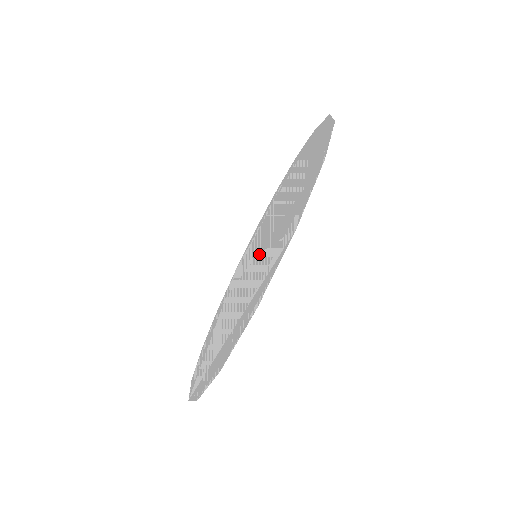
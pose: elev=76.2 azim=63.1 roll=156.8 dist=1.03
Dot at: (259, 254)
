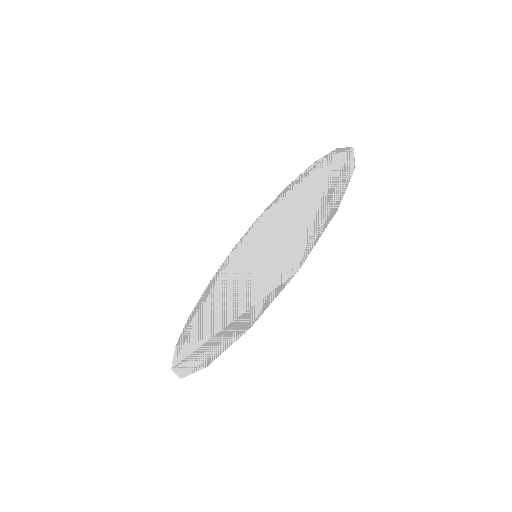
Dot at: (254, 264)
